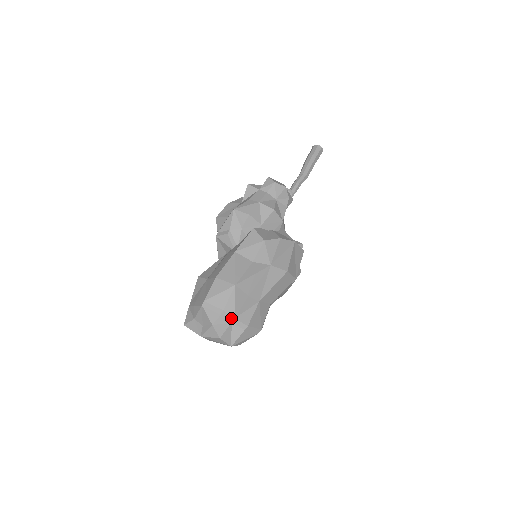
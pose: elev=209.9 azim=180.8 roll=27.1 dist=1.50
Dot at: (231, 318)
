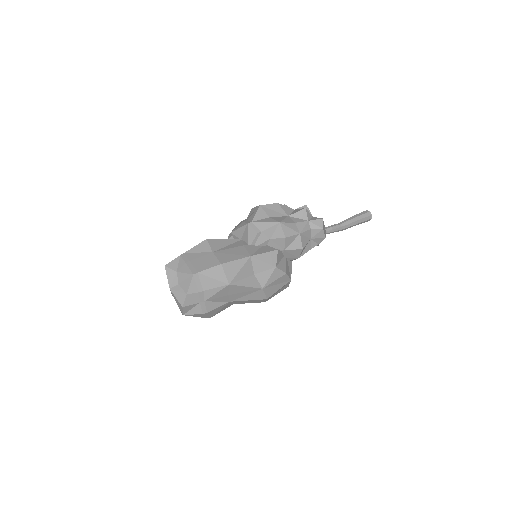
Dot at: (203, 299)
